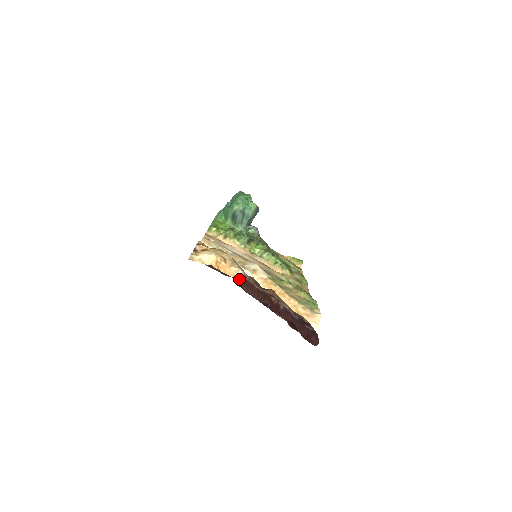
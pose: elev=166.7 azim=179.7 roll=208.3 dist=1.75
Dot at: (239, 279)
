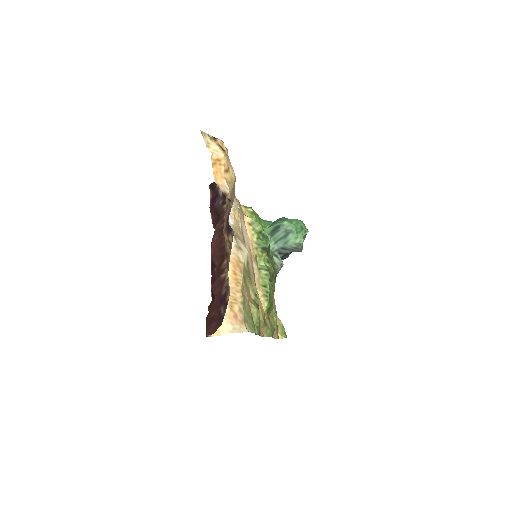
Dot at: (220, 228)
